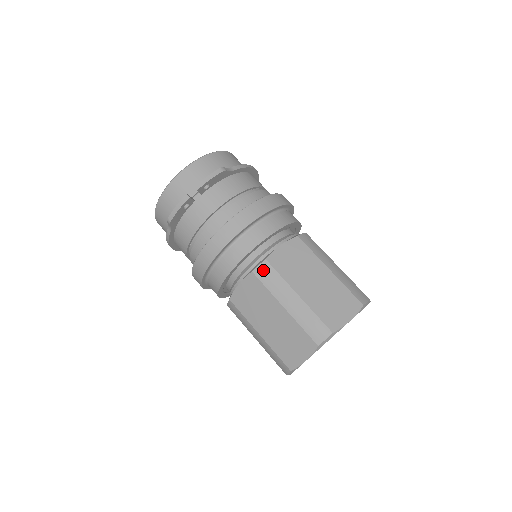
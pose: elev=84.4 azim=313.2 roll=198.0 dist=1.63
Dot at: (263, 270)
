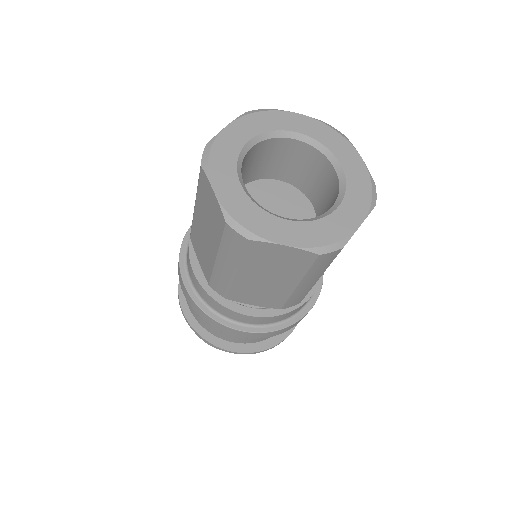
Dot at: occluded
